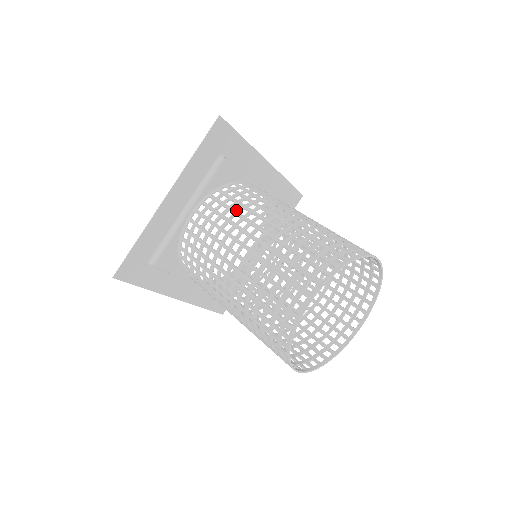
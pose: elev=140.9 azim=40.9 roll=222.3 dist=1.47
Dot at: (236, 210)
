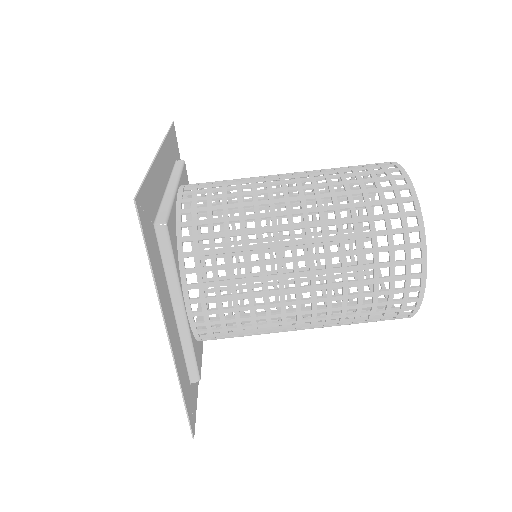
Dot at: (243, 262)
